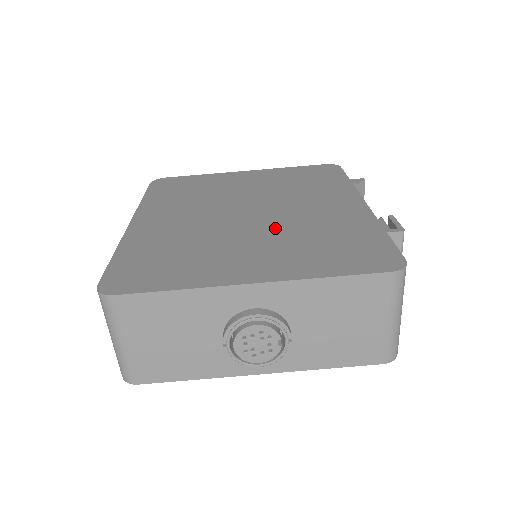
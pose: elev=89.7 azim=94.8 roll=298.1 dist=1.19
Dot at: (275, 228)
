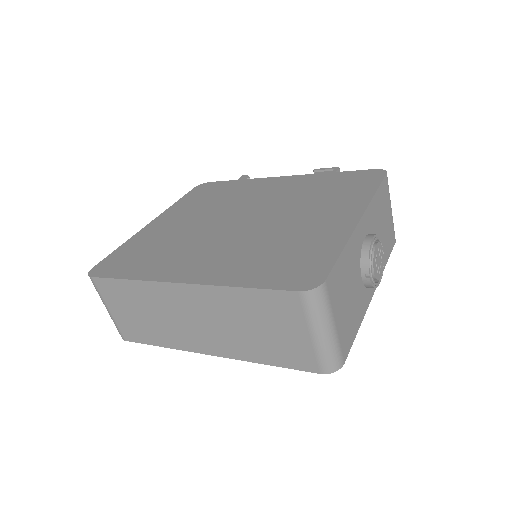
Dot at: (285, 209)
